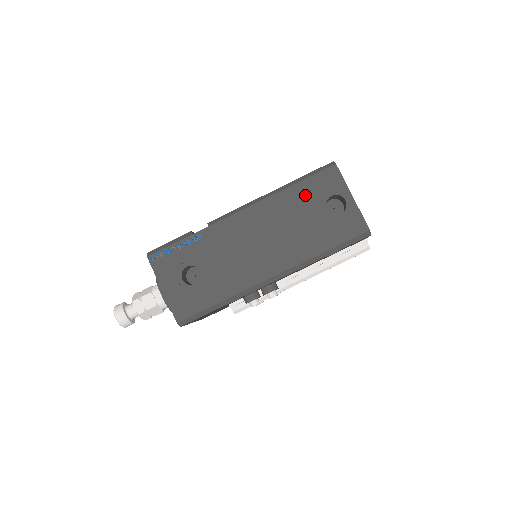
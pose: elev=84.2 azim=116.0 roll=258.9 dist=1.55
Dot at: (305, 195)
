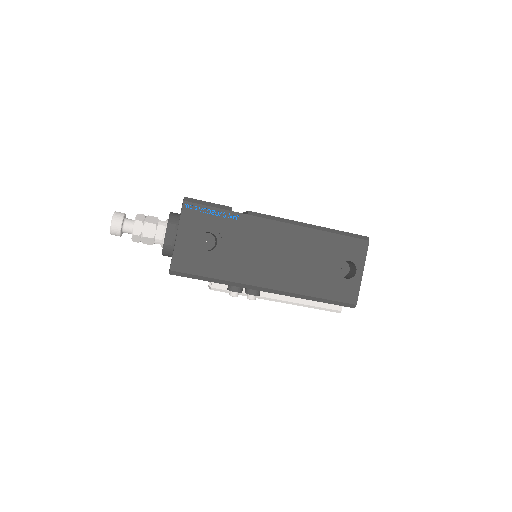
Dot at: (333, 246)
